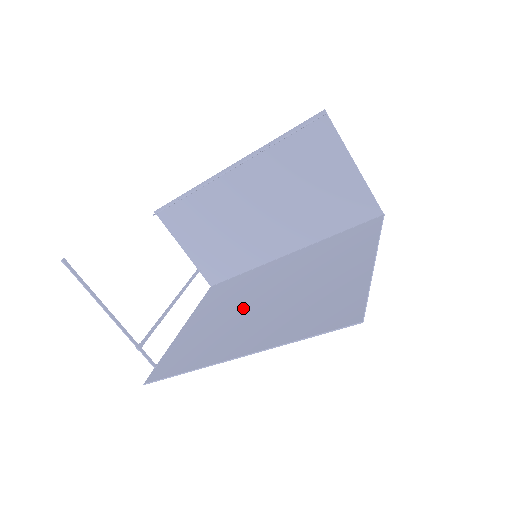
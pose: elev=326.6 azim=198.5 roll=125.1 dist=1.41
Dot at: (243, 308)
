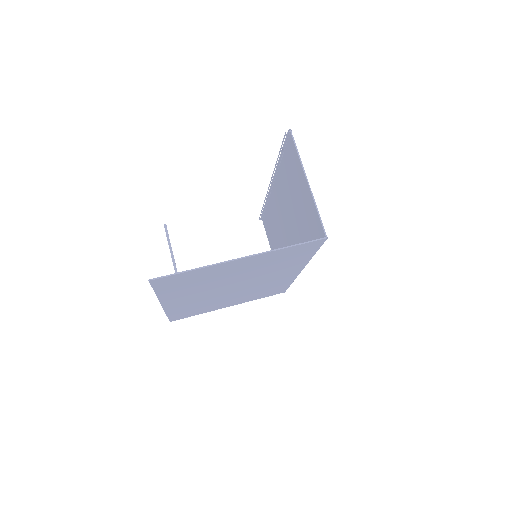
Dot at: occluded
